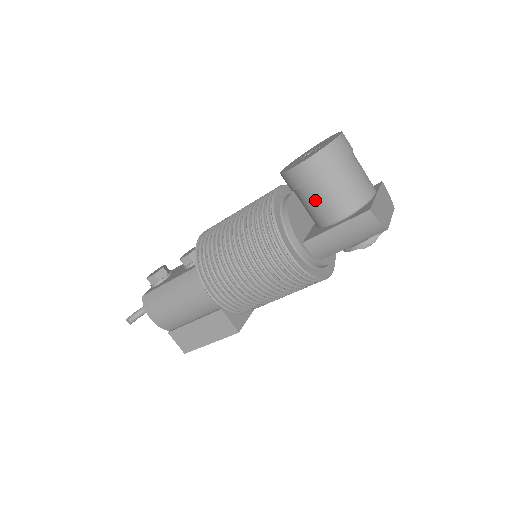
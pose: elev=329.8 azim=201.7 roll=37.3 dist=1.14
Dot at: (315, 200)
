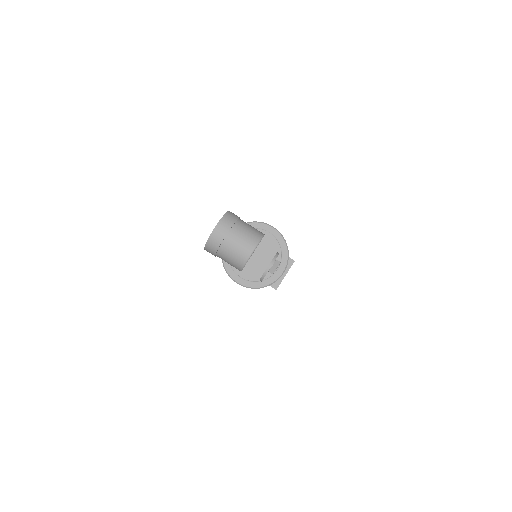
Dot at: occluded
